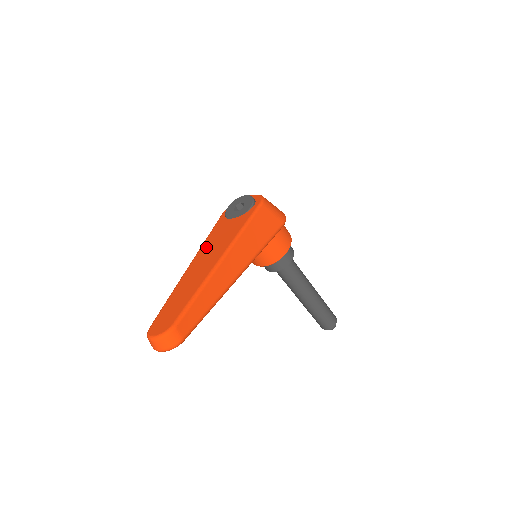
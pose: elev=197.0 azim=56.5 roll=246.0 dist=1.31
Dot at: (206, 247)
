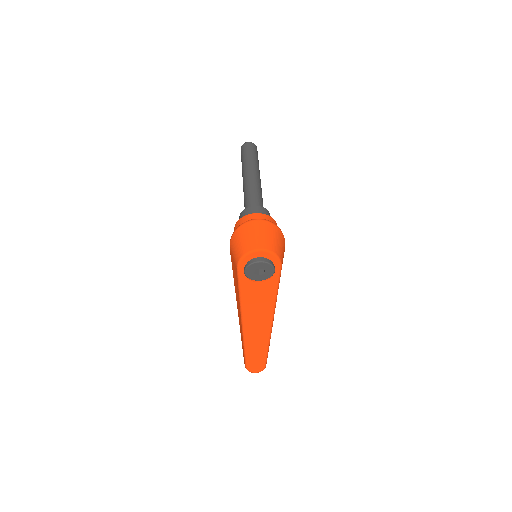
Dot at: (249, 312)
